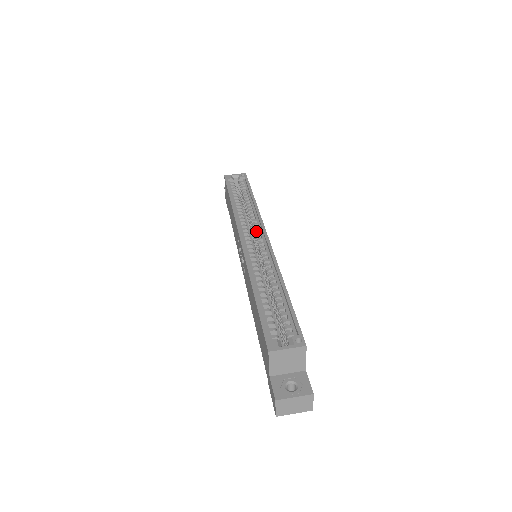
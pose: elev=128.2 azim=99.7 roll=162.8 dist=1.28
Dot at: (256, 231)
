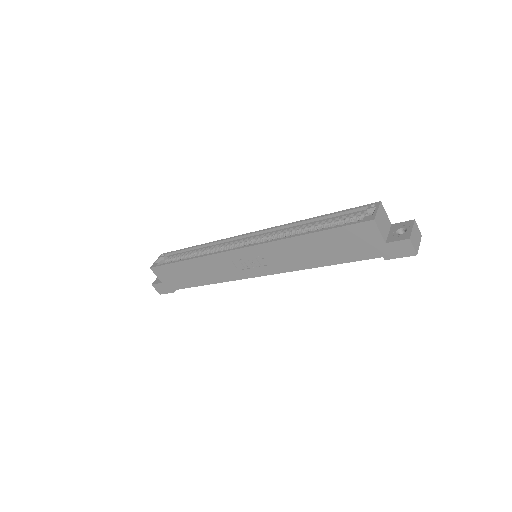
Dot at: (238, 242)
